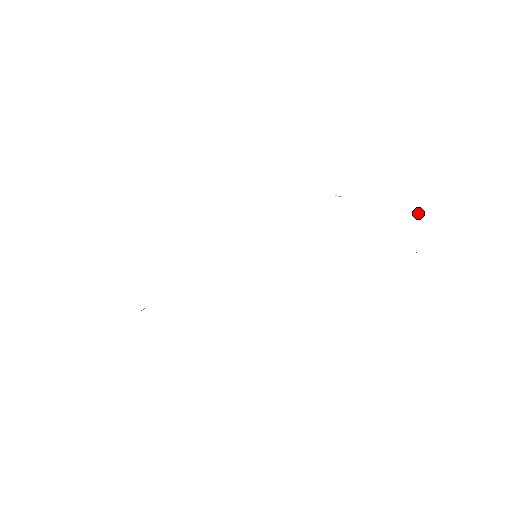
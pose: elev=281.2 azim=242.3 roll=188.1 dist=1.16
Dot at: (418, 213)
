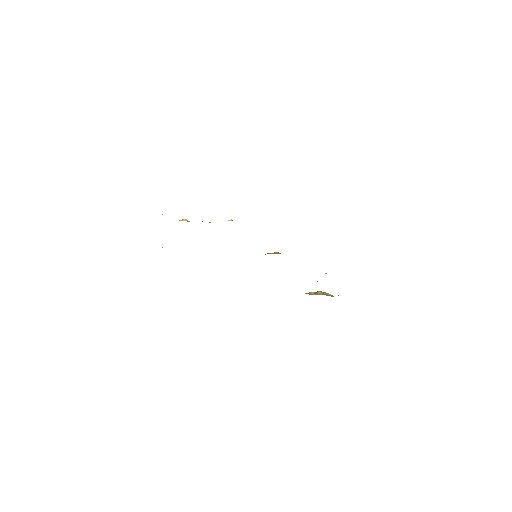
Dot at: occluded
